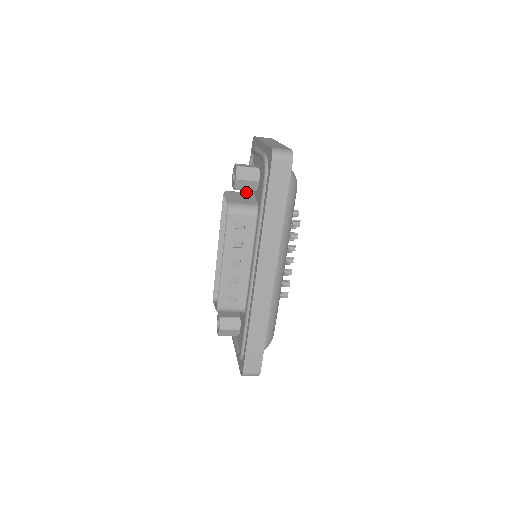
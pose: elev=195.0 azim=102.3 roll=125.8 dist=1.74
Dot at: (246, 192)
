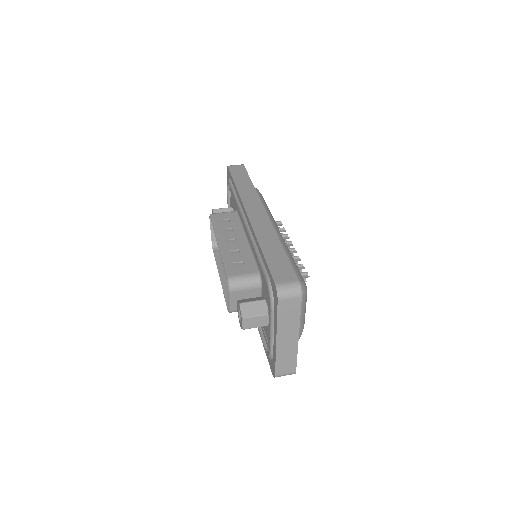
Dot at: occluded
